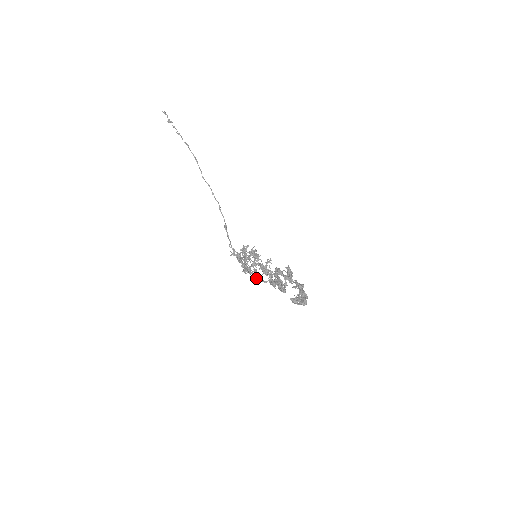
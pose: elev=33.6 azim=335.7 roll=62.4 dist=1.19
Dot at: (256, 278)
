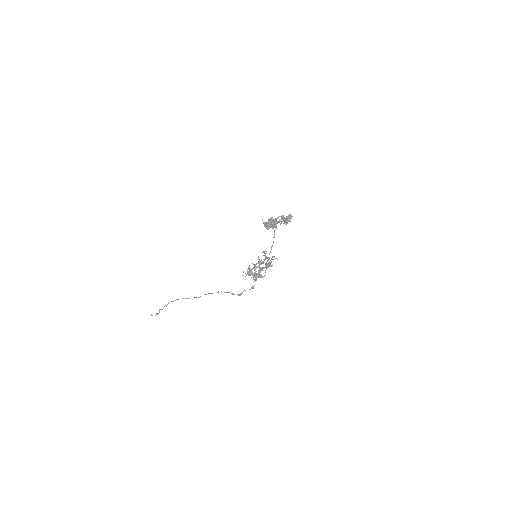
Dot at: (266, 262)
